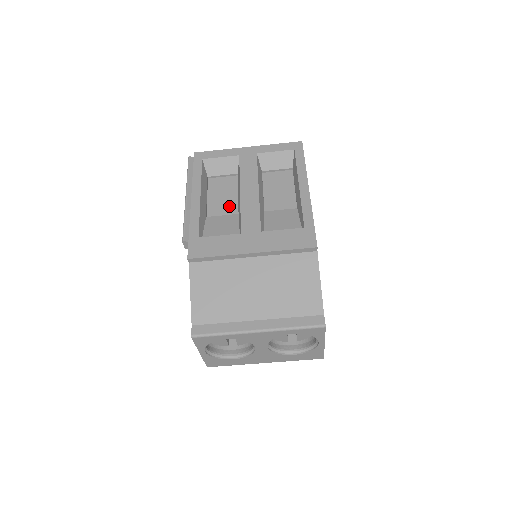
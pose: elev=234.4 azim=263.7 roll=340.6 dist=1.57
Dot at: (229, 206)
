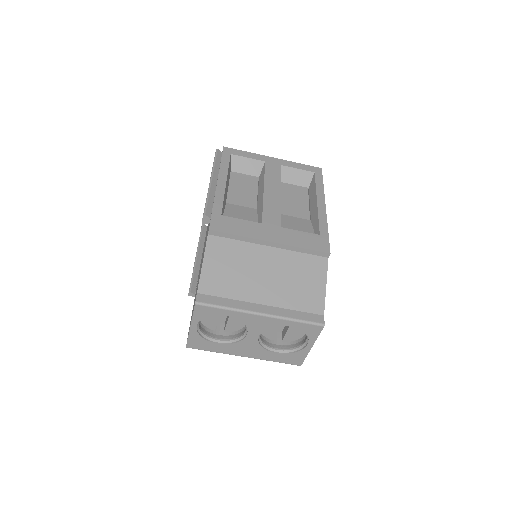
Dot at: (248, 201)
